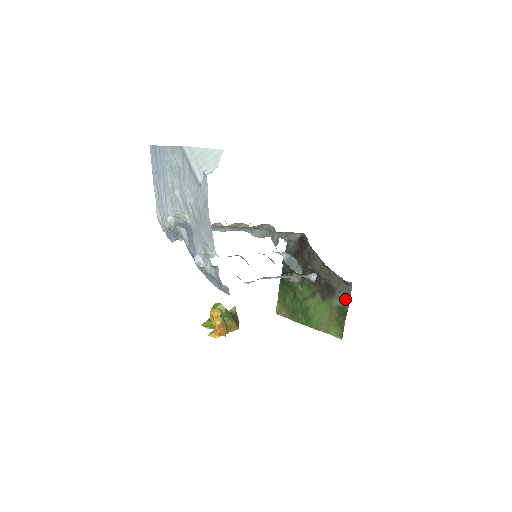
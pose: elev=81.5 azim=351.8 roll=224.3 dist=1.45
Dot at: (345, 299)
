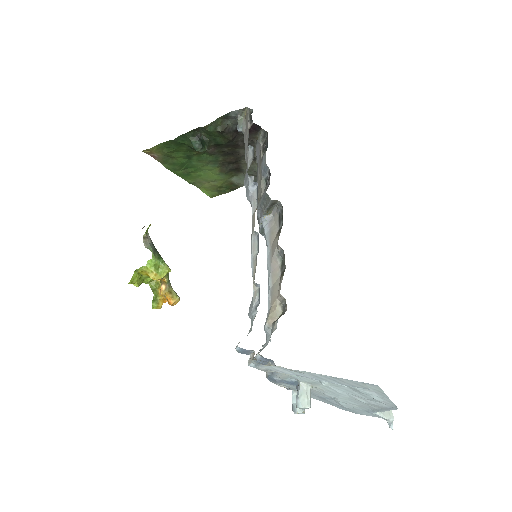
Dot at: occluded
